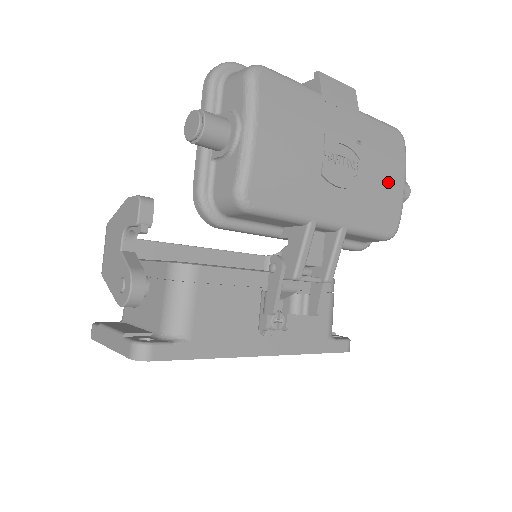
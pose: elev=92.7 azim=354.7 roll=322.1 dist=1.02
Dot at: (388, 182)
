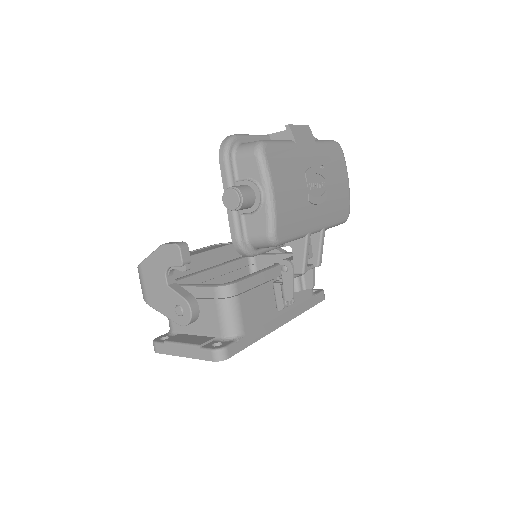
Dot at: (340, 185)
